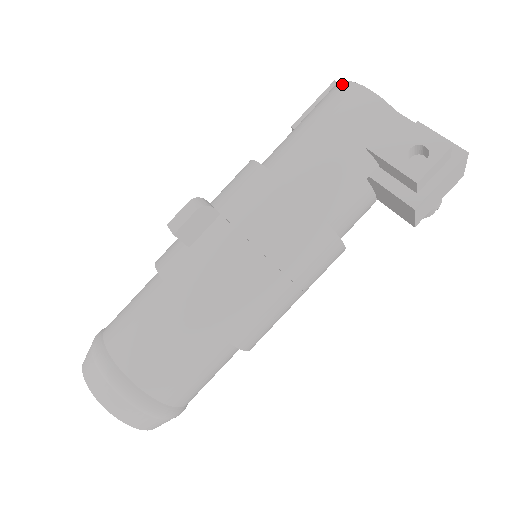
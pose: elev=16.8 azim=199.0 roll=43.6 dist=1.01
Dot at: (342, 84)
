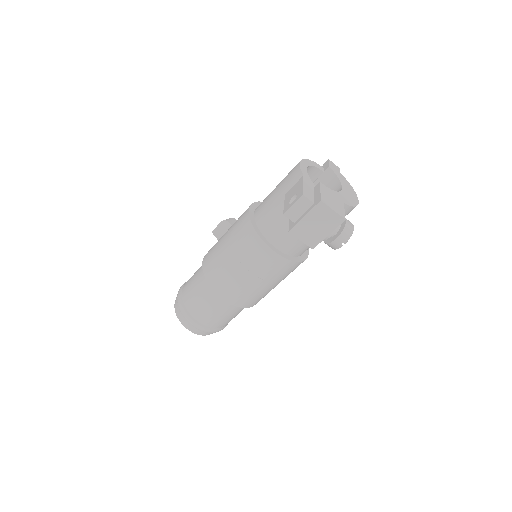
Dot at: occluded
